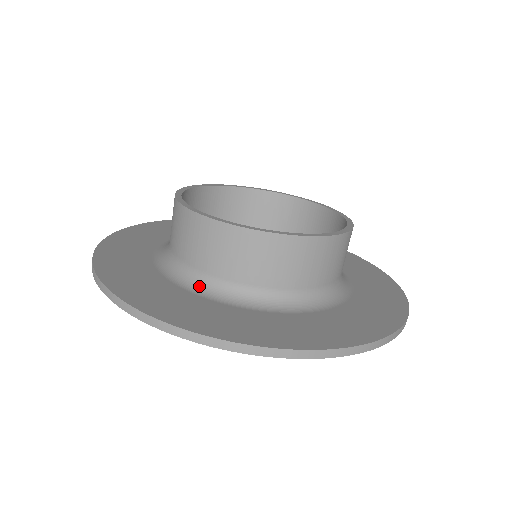
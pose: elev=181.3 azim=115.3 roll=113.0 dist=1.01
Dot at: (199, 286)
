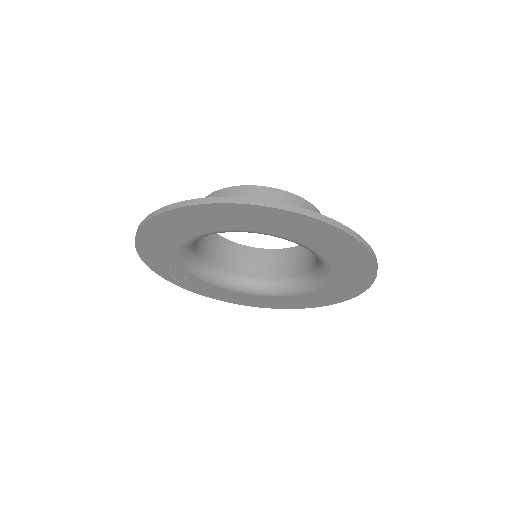
Dot at: occluded
